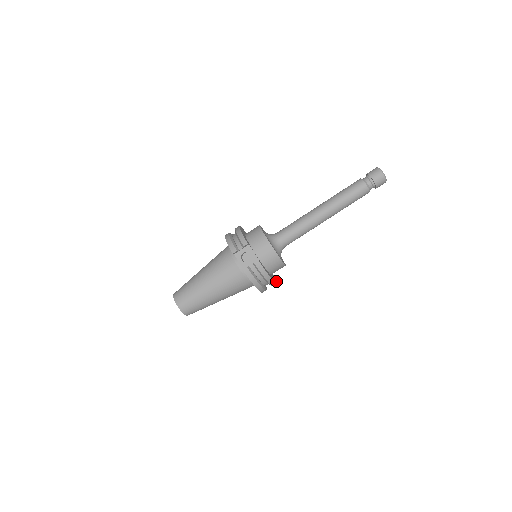
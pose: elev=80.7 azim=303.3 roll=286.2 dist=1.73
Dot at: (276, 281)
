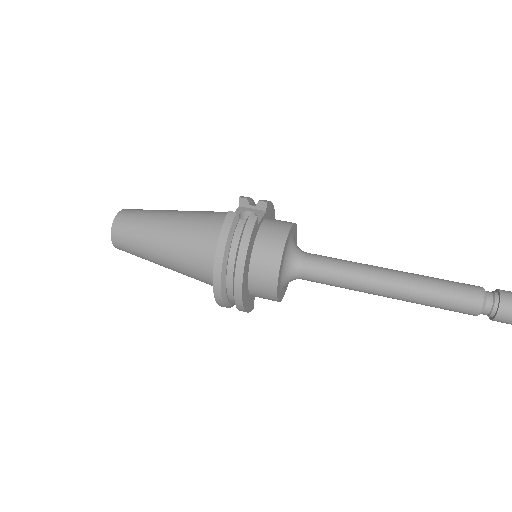
Dot at: (243, 304)
